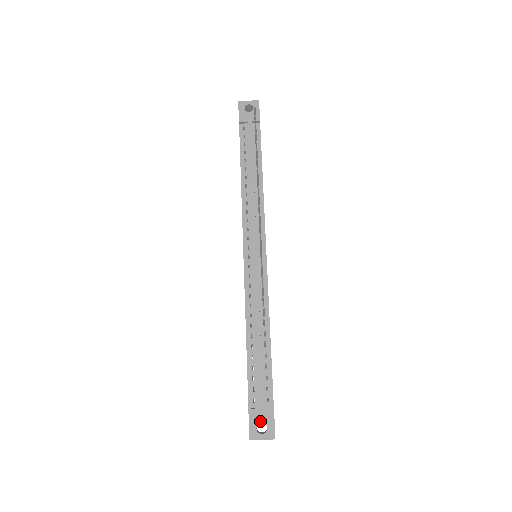
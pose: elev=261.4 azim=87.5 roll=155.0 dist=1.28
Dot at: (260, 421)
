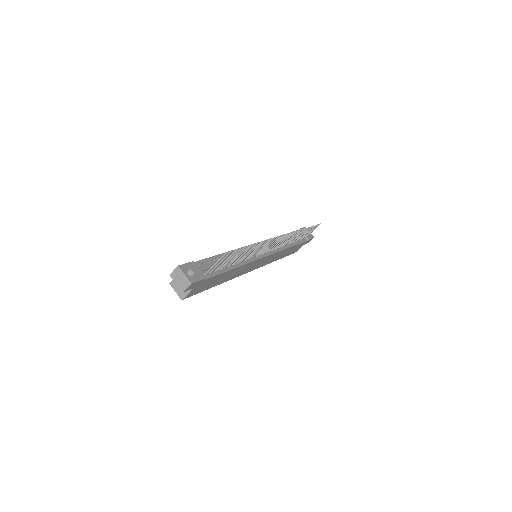
Dot at: (193, 270)
